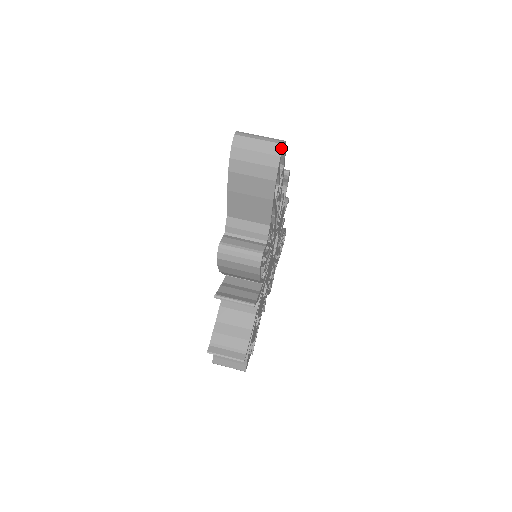
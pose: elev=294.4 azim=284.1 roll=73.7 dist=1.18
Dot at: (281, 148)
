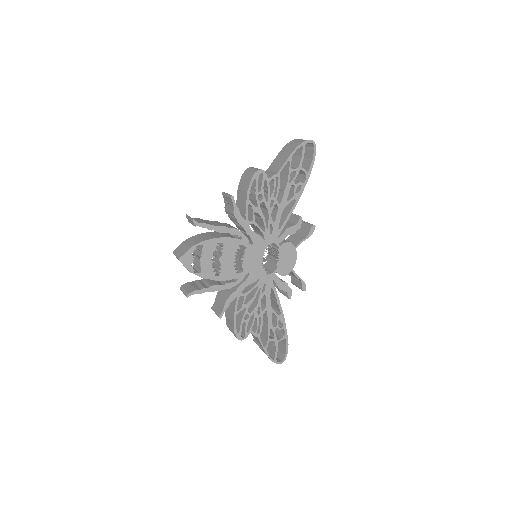
Dot at: (311, 140)
